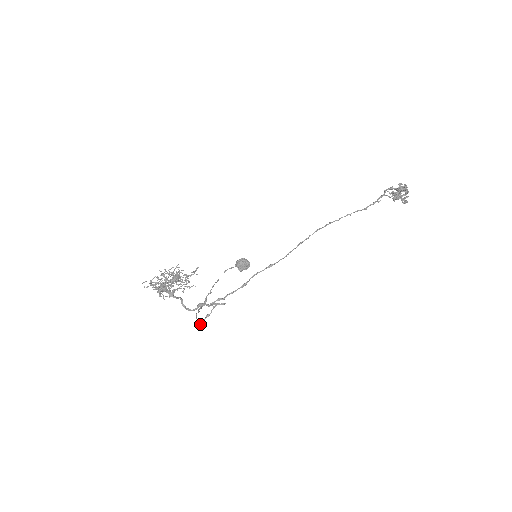
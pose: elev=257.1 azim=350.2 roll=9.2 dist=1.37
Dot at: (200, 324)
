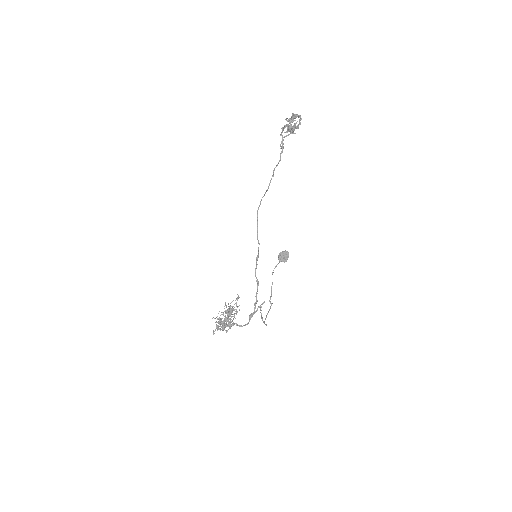
Dot at: occluded
